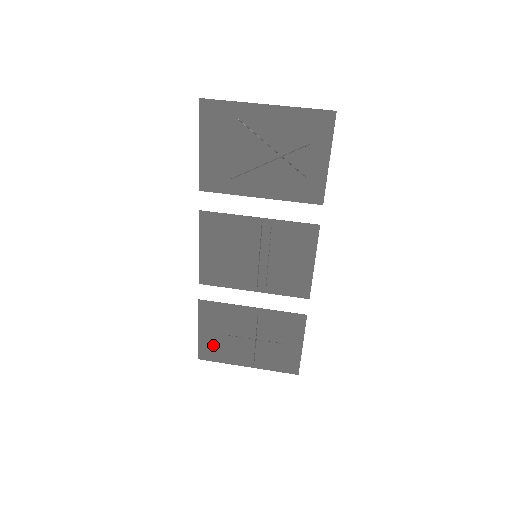
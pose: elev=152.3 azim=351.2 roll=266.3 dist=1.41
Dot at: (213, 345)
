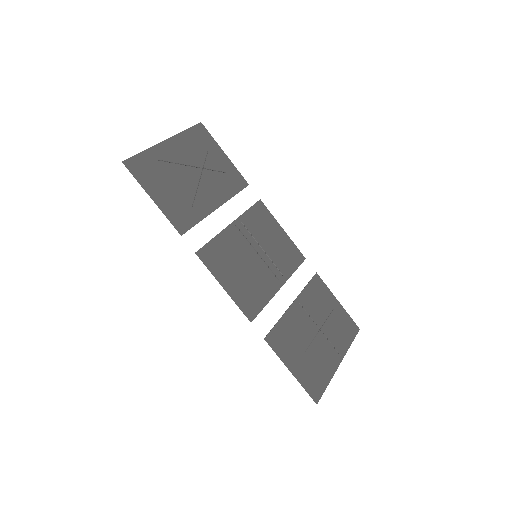
Dot at: (309, 374)
